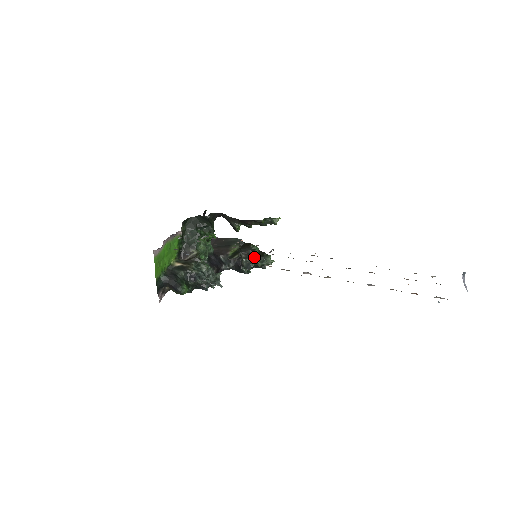
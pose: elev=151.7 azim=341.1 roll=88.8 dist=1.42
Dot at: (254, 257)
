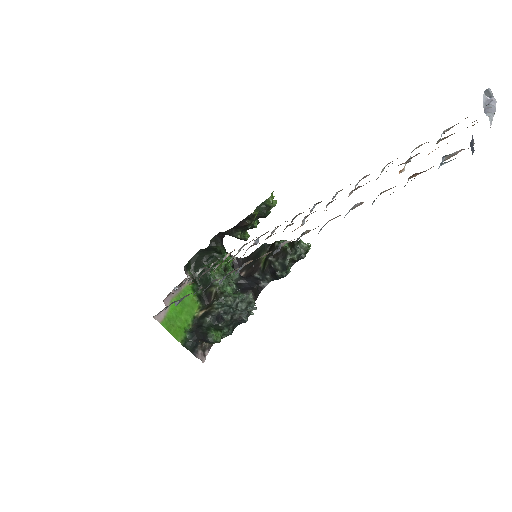
Dot at: (284, 253)
